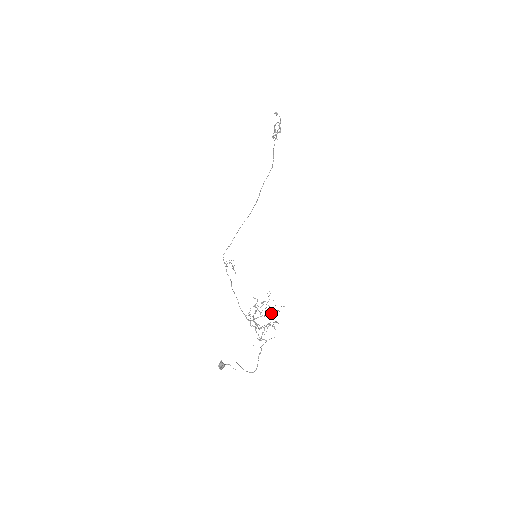
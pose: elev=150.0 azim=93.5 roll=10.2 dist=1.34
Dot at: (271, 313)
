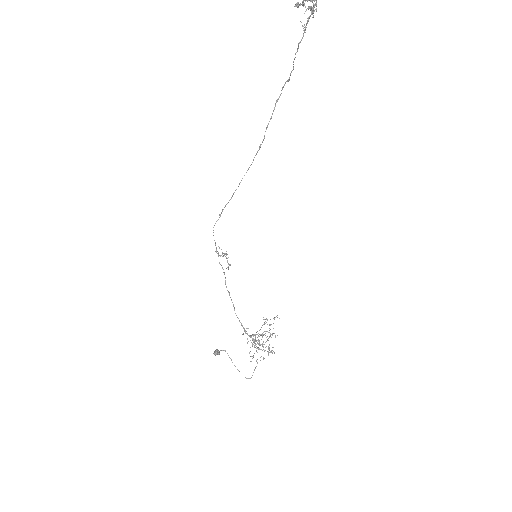
Dot at: (269, 325)
